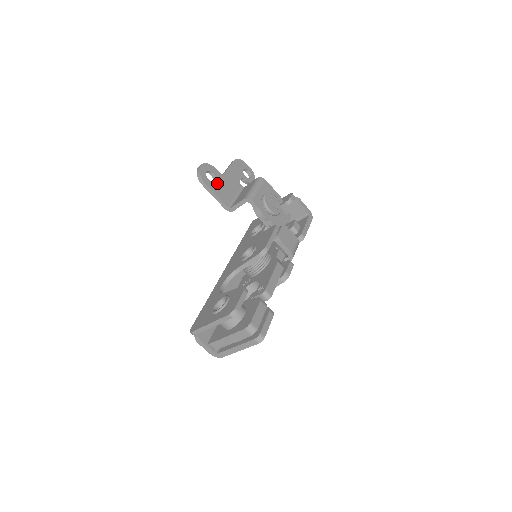
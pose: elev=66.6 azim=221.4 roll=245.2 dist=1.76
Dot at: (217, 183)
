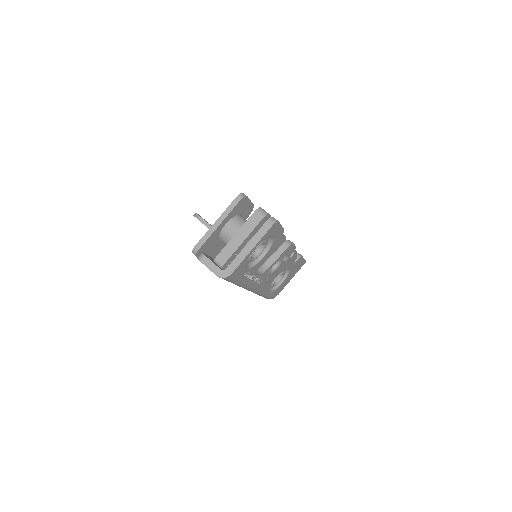
Dot at: occluded
